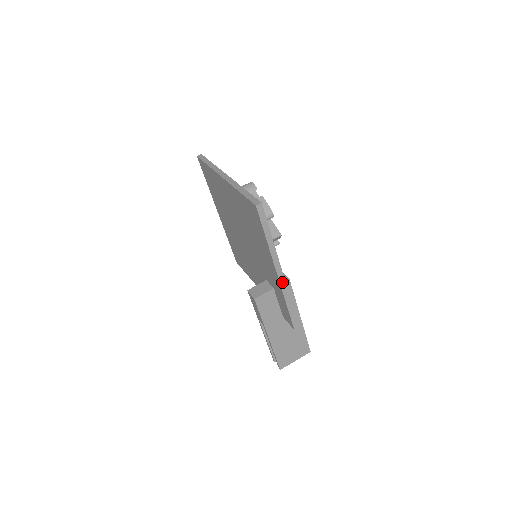
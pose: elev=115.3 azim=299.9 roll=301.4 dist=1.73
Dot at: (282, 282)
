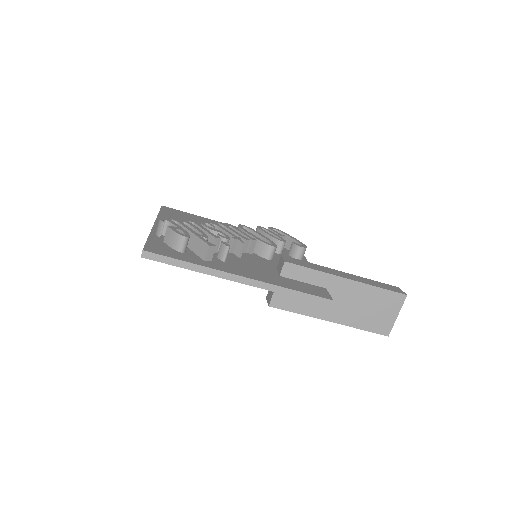
Dot at: (255, 284)
